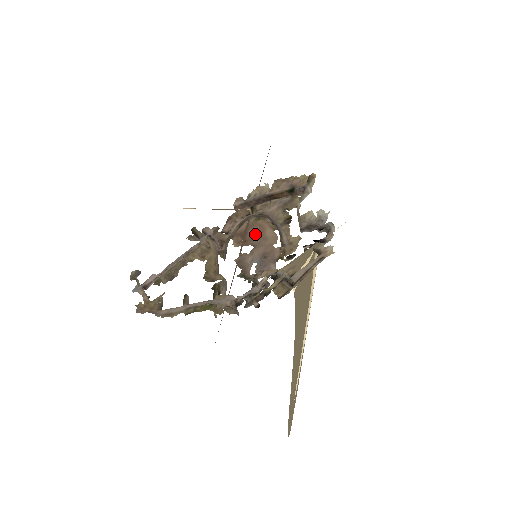
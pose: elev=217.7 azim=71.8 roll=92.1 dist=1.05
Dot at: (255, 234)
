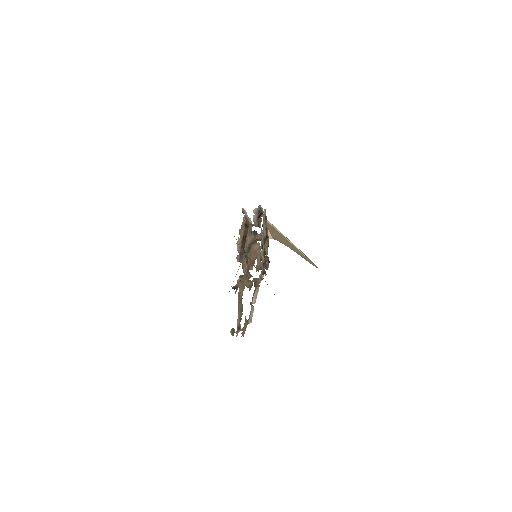
Dot at: (253, 255)
